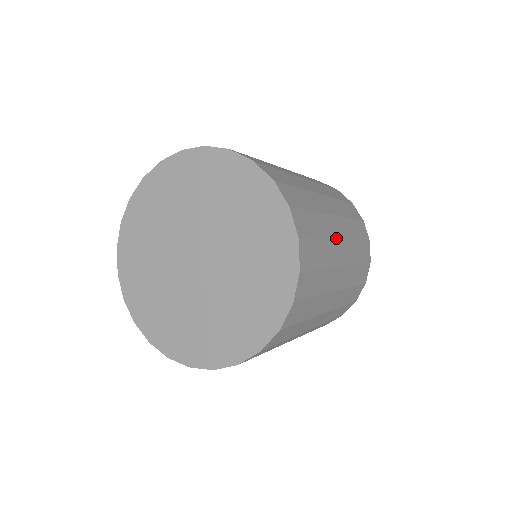
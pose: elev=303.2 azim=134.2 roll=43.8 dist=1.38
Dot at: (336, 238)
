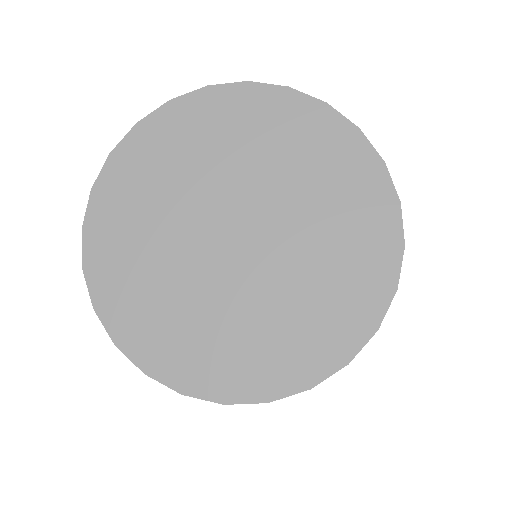
Dot at: occluded
